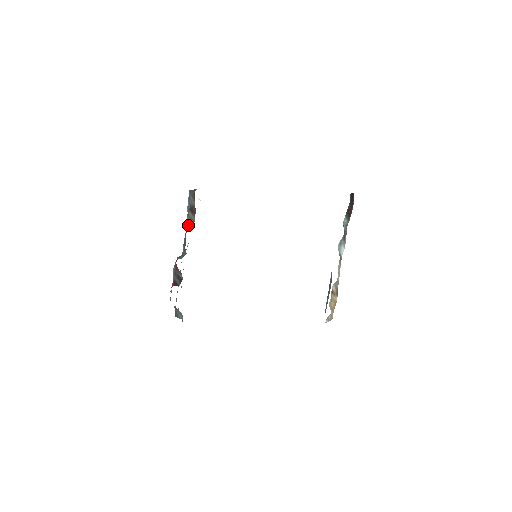
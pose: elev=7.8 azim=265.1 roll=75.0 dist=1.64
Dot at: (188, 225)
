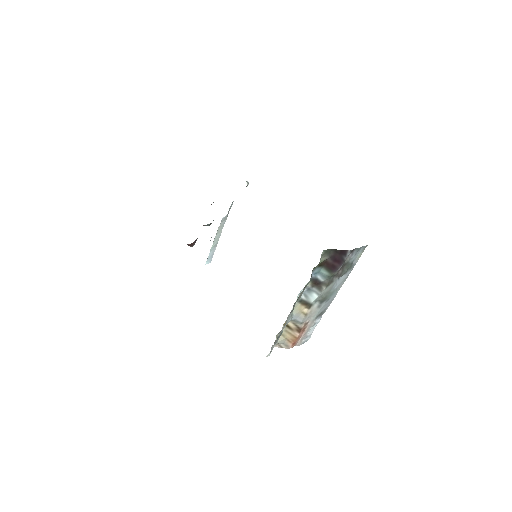
Dot at: occluded
